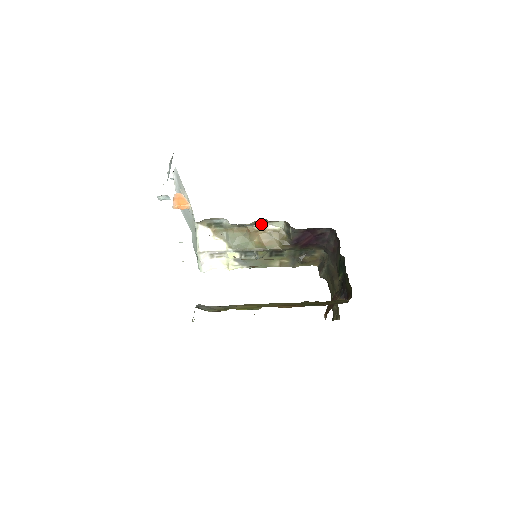
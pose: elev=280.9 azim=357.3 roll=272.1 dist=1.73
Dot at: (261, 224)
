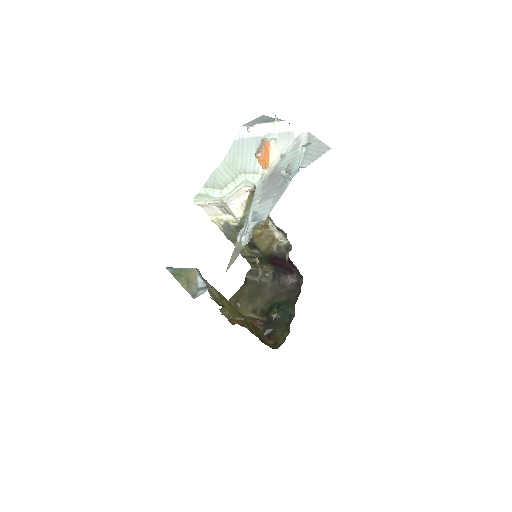
Dot at: occluded
